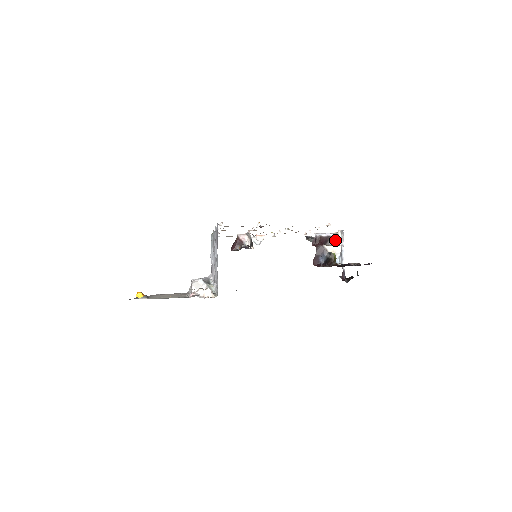
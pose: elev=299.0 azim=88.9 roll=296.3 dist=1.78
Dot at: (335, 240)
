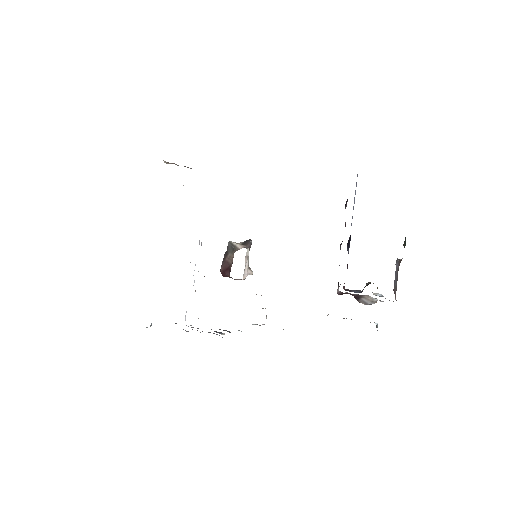
Dot at: (370, 300)
